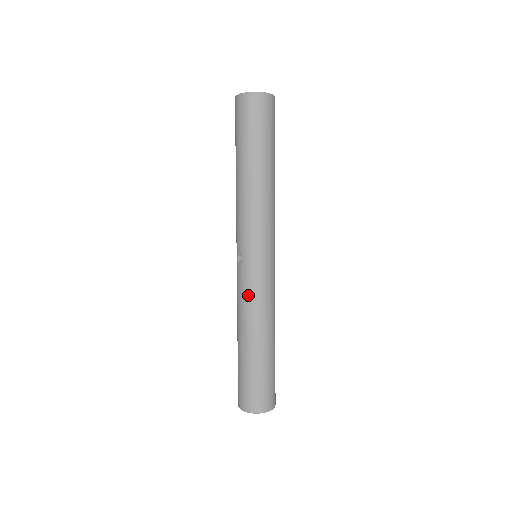
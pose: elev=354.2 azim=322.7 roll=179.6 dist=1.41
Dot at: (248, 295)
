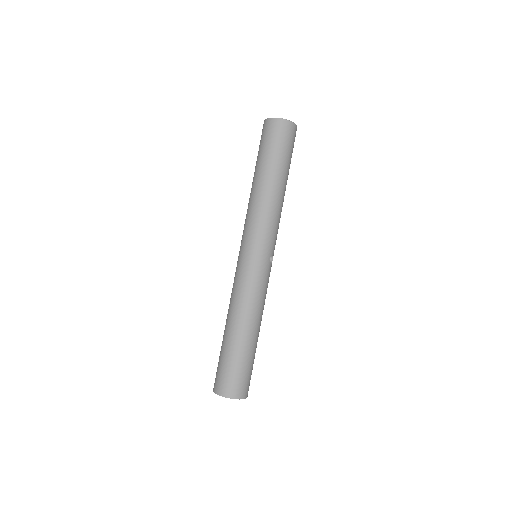
Dot at: (233, 284)
